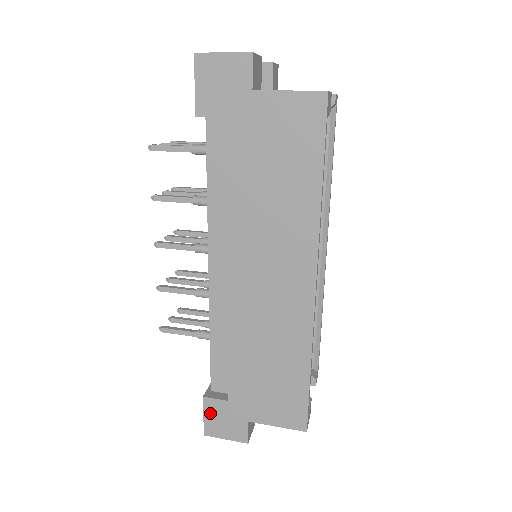
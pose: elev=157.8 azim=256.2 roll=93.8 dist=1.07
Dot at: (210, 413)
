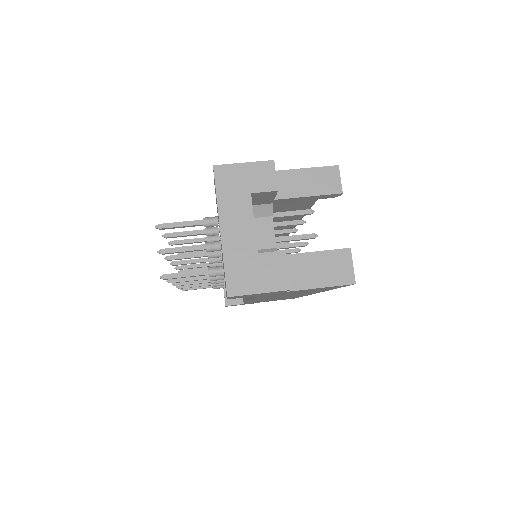
Dot at: occluded
